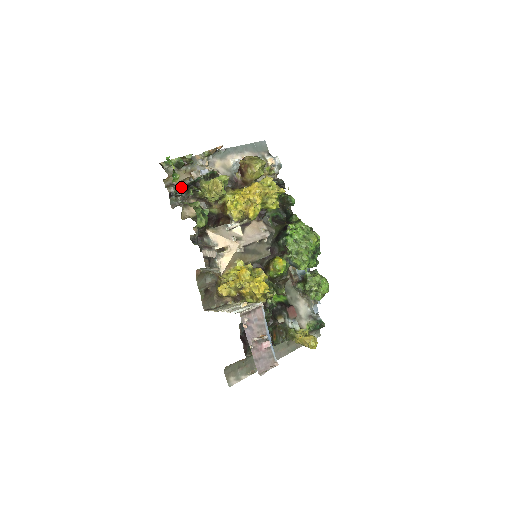
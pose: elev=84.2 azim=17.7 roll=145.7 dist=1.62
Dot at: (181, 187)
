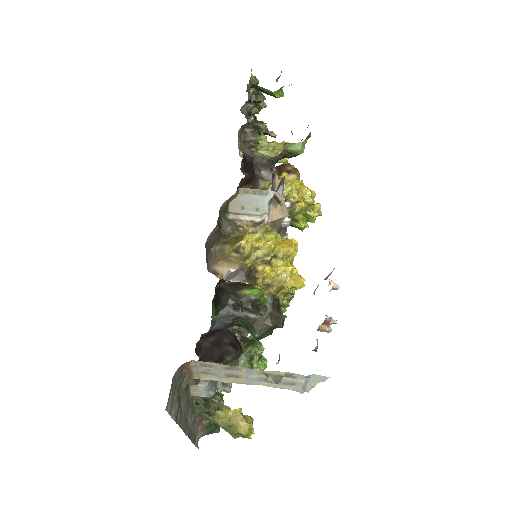
Dot at: occluded
